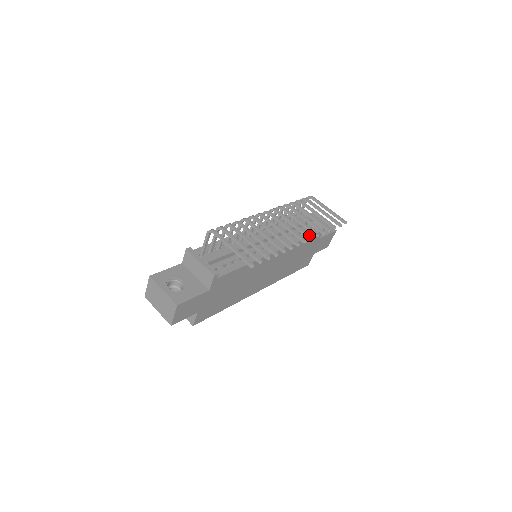
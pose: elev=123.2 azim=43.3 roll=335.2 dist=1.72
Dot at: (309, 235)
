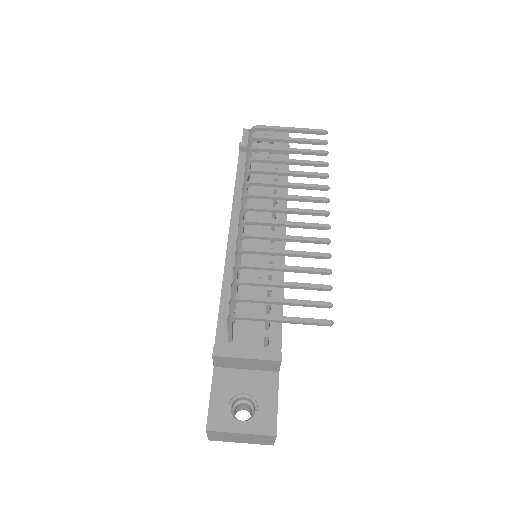
Dot at: (321, 198)
